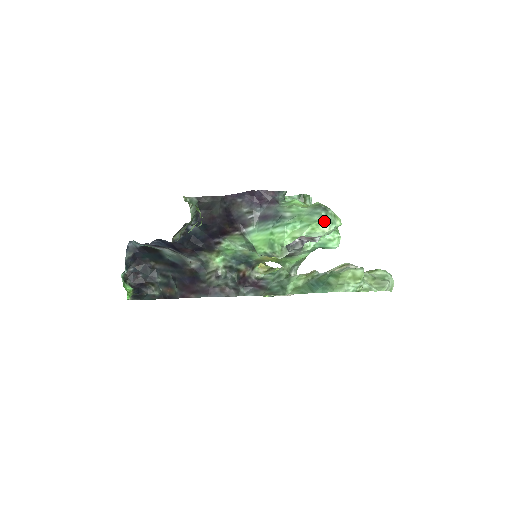
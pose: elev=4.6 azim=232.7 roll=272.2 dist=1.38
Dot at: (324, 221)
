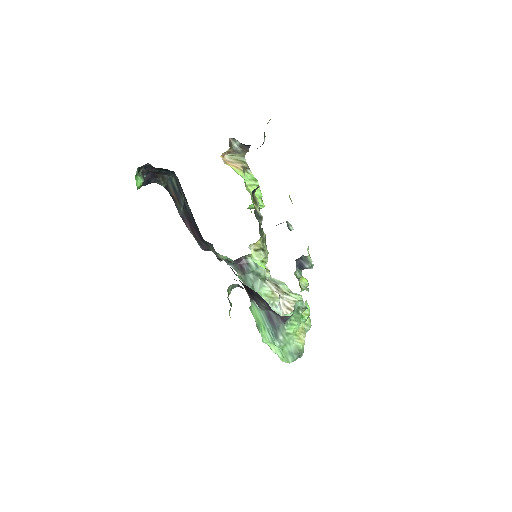
Dot at: occluded
